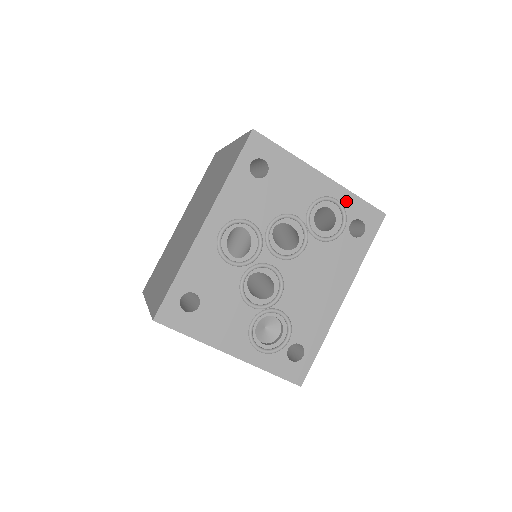
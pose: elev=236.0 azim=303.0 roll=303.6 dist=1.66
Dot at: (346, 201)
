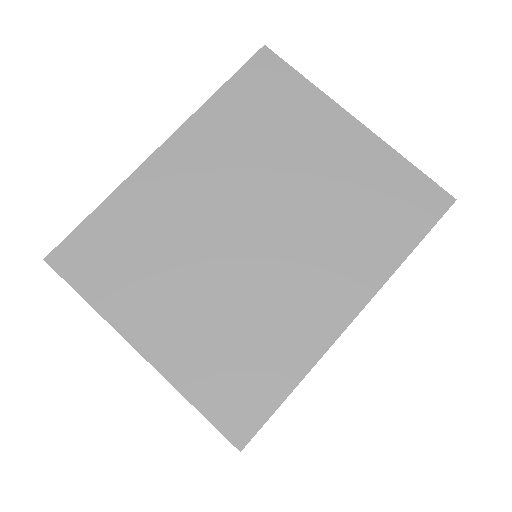
Dot at: occluded
